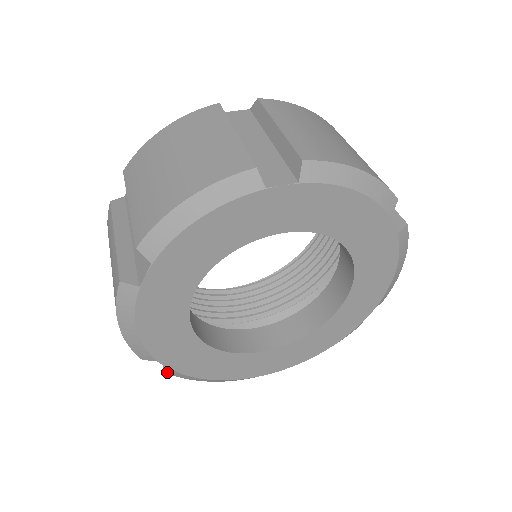
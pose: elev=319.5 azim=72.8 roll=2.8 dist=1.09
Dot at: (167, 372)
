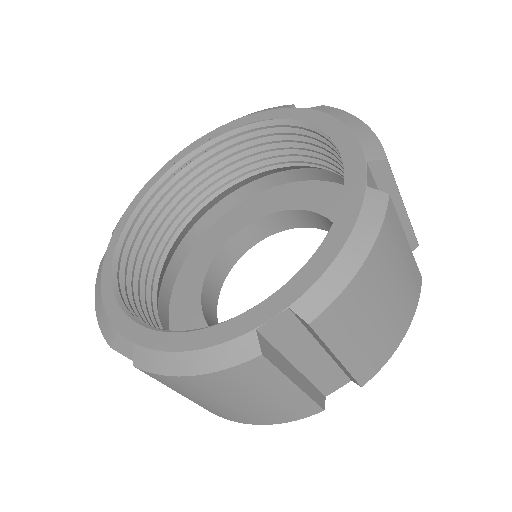
Dot at: occluded
